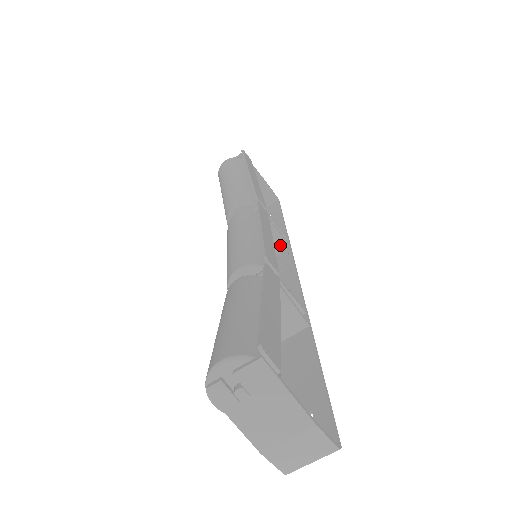
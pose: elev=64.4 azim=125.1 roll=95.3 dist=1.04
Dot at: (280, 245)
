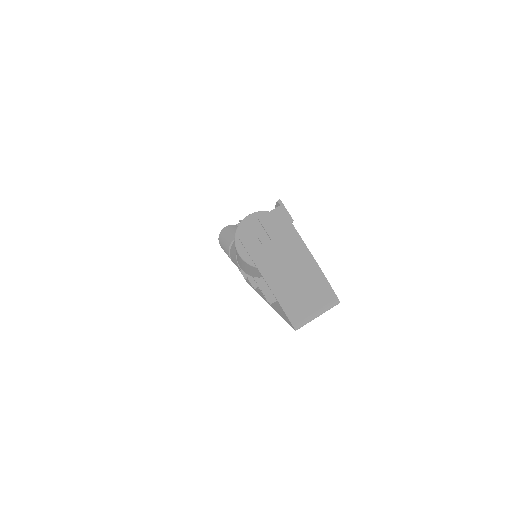
Dot at: occluded
